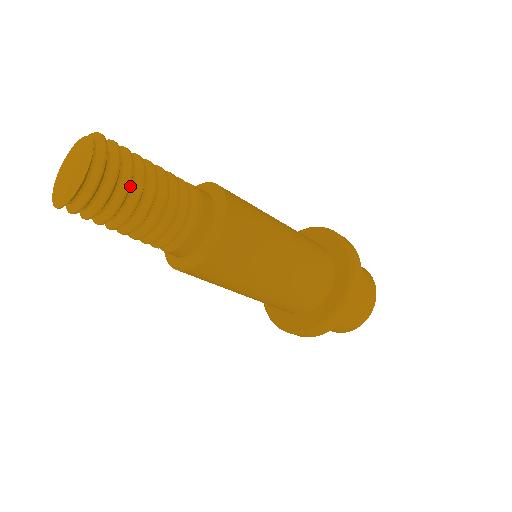
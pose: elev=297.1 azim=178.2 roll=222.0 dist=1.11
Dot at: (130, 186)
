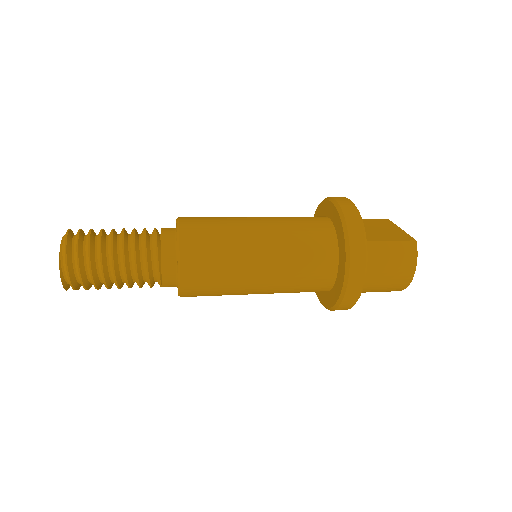
Dot at: (98, 279)
